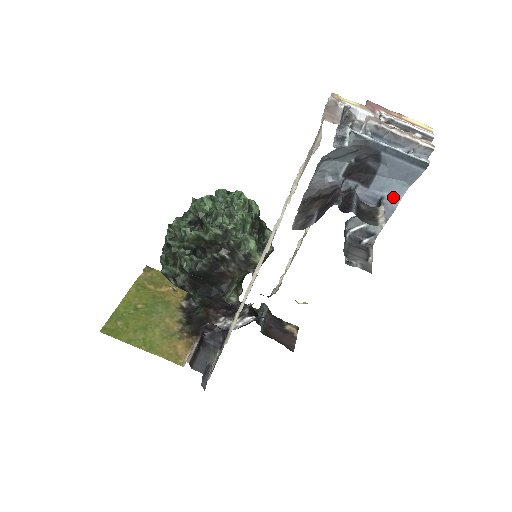
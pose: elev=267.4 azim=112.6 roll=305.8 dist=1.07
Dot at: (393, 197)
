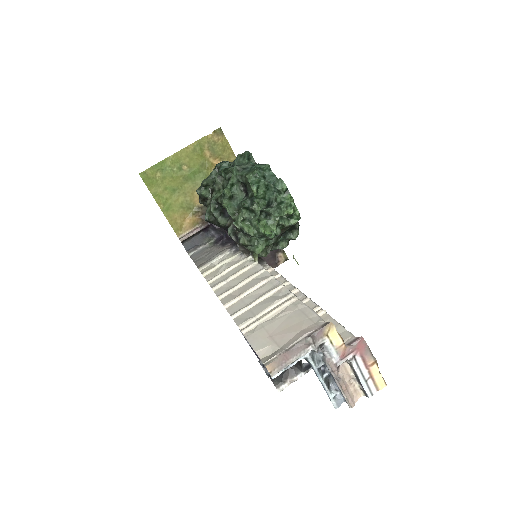
Dot at: occluded
